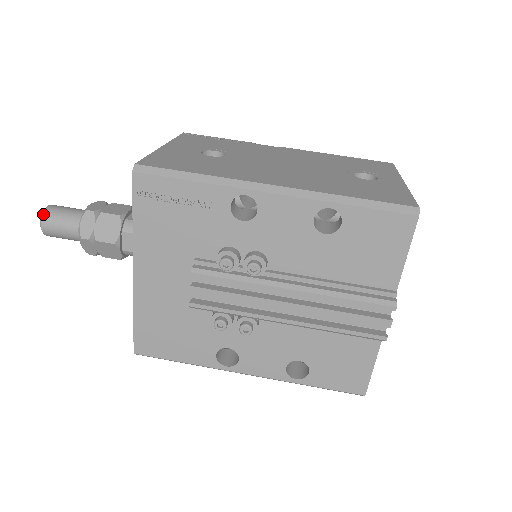
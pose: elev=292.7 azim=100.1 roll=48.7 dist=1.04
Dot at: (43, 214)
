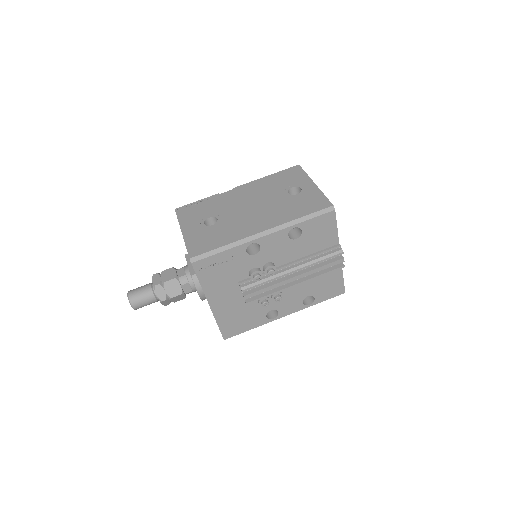
Dot at: (130, 301)
